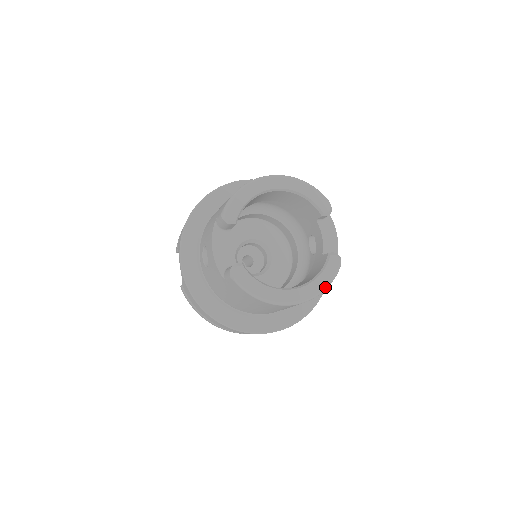
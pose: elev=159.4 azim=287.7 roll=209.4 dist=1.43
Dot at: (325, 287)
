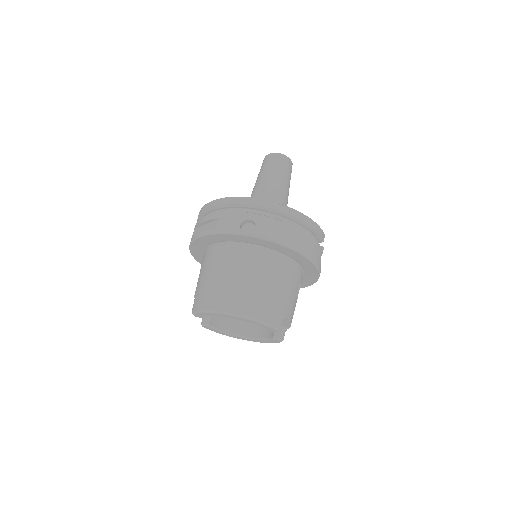
Dot at: occluded
